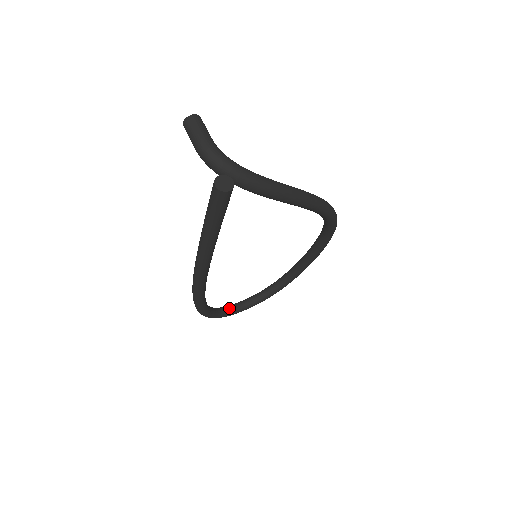
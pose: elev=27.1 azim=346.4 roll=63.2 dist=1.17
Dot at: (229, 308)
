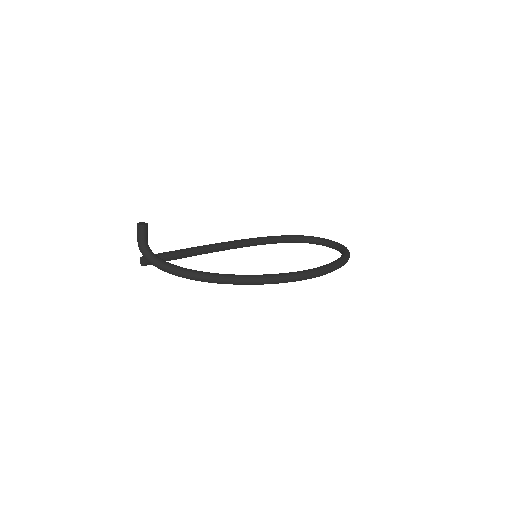
Dot at: (319, 241)
